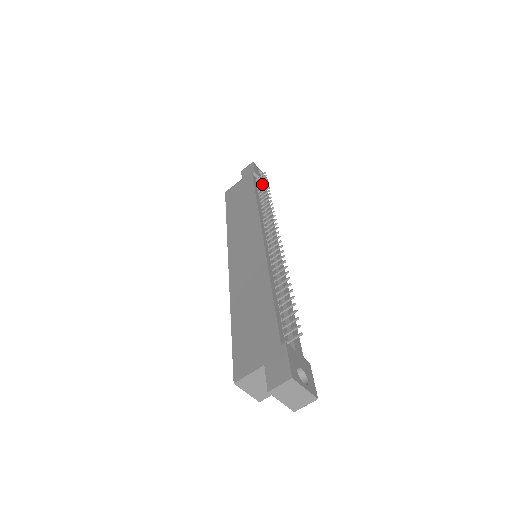
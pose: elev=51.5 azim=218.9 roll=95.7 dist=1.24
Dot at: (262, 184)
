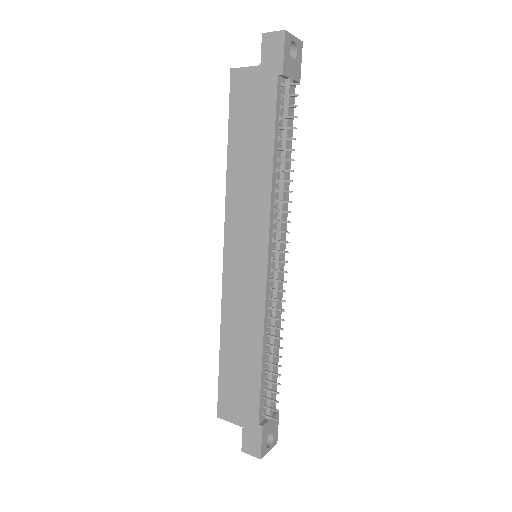
Dot at: (288, 117)
